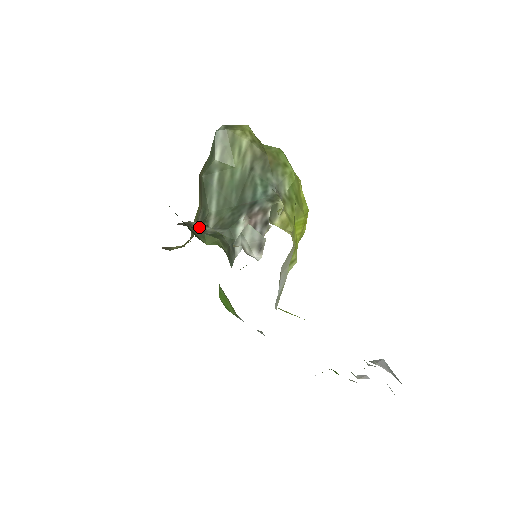
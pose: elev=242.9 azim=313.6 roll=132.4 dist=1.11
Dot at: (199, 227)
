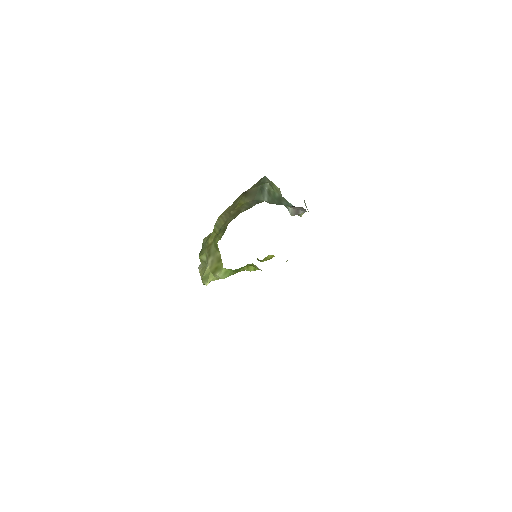
Dot at: occluded
